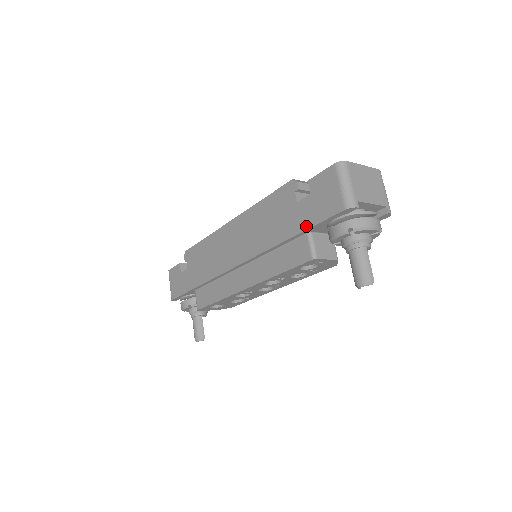
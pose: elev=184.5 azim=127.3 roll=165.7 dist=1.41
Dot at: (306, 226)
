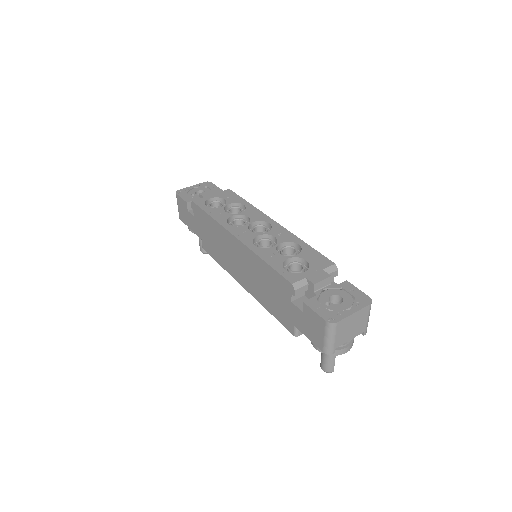
Dot at: (294, 323)
